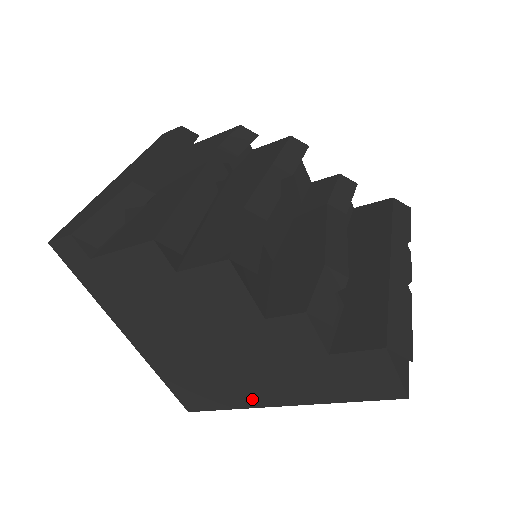
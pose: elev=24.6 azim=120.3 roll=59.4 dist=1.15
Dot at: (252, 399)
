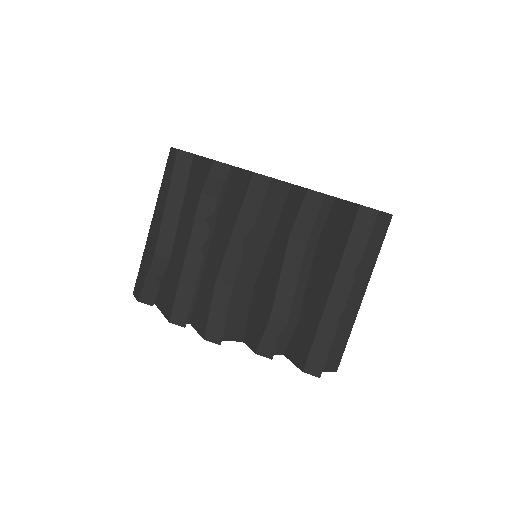
Dot at: occluded
